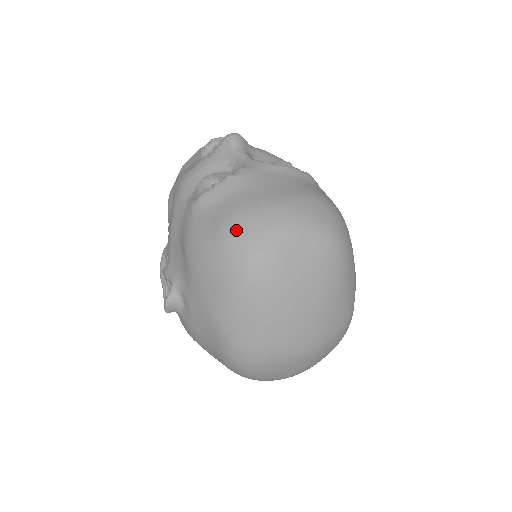
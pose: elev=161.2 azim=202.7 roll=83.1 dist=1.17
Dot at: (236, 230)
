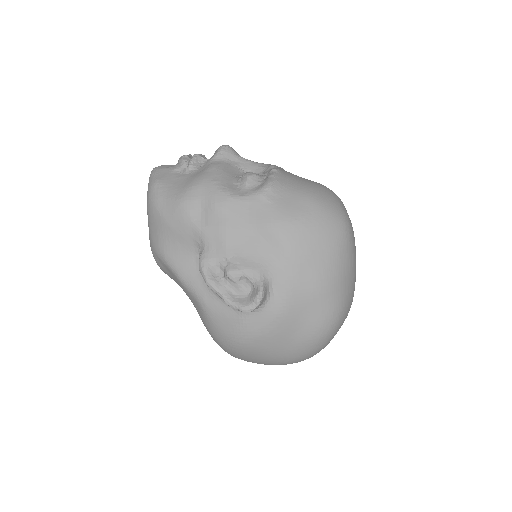
Dot at: (325, 202)
